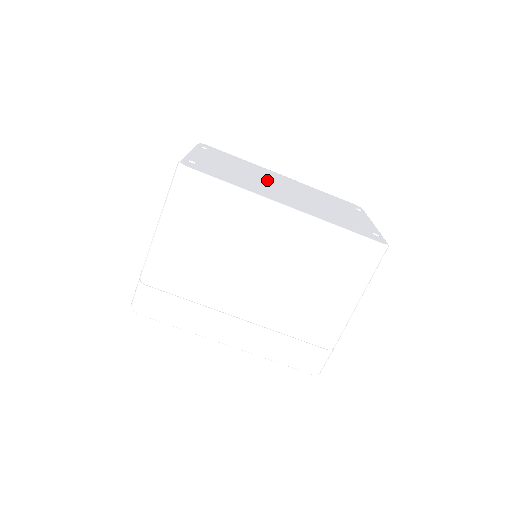
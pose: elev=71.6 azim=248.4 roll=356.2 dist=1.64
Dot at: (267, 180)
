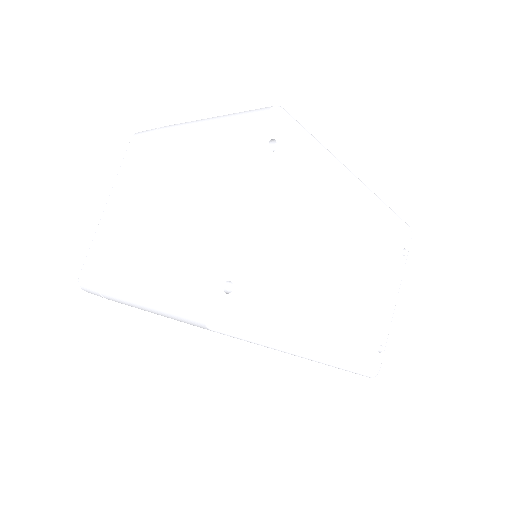
Dot at: (324, 249)
